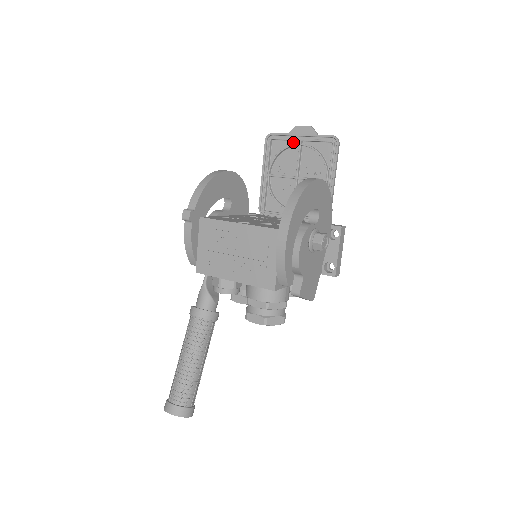
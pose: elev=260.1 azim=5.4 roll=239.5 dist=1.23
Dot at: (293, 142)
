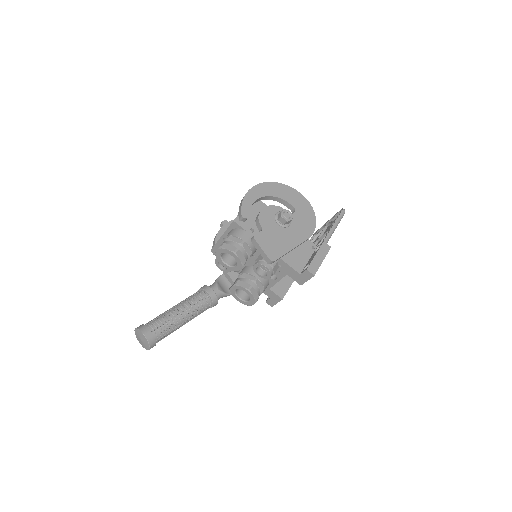
Dot at: occluded
